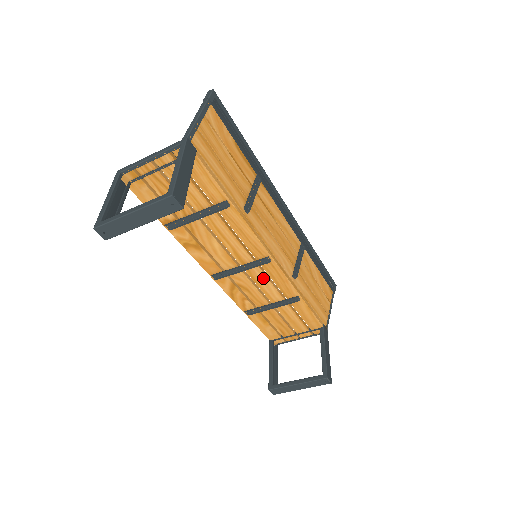
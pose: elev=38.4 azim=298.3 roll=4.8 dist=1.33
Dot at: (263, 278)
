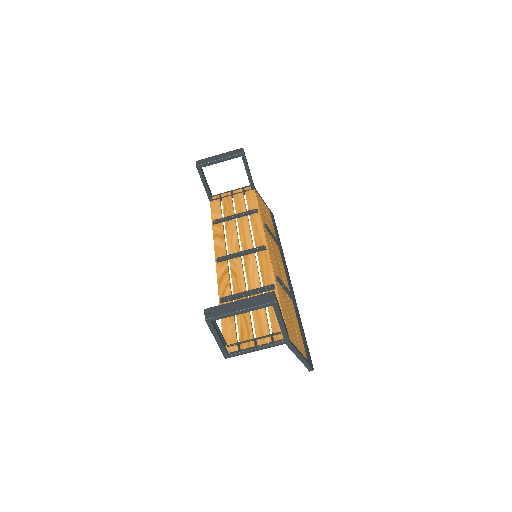
Dot at: (253, 265)
